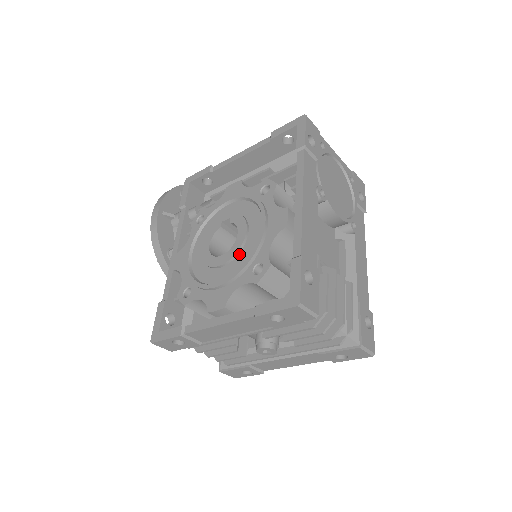
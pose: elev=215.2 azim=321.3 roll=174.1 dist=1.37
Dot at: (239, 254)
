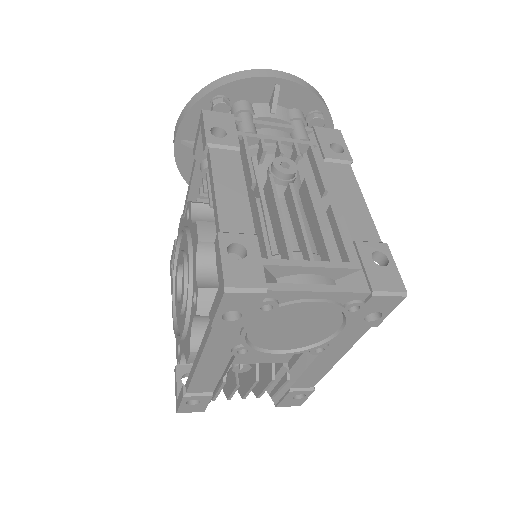
Dot at: (180, 316)
